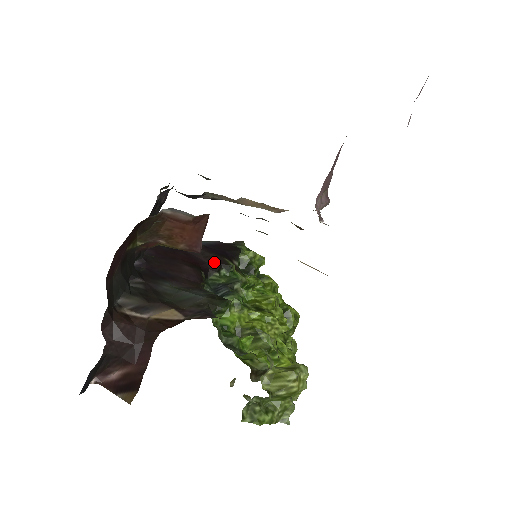
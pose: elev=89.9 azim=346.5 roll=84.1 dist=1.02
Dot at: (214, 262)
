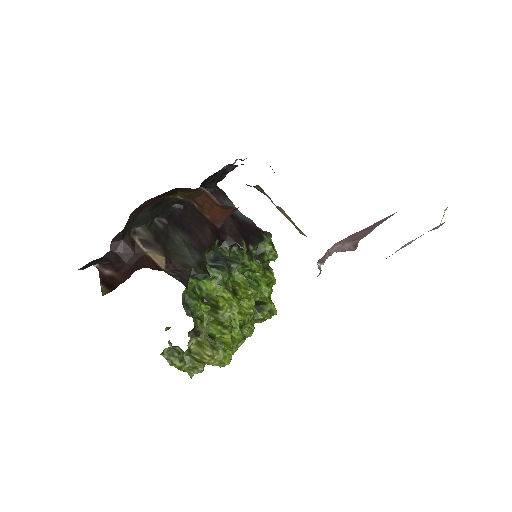
Dot at: (233, 238)
